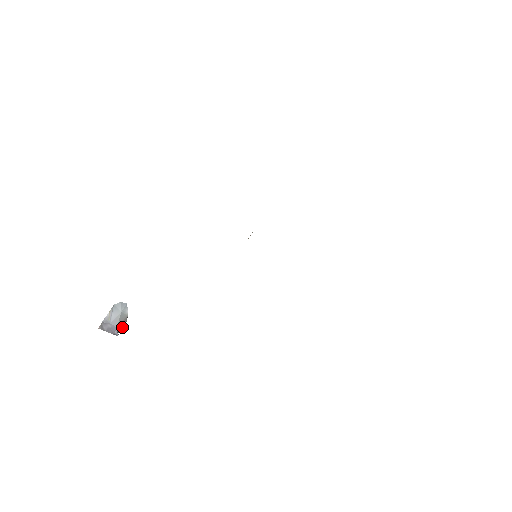
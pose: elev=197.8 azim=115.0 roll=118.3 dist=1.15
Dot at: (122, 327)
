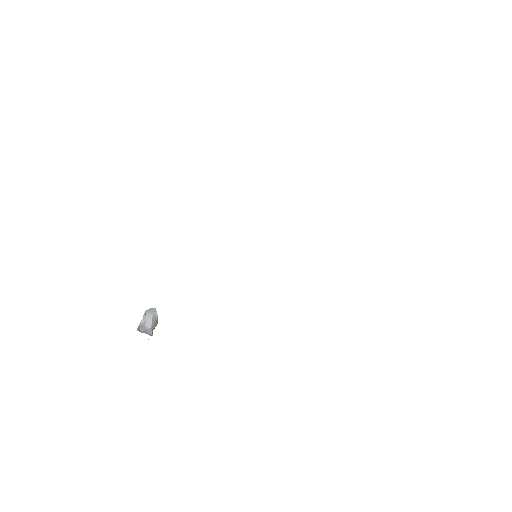
Dot at: occluded
